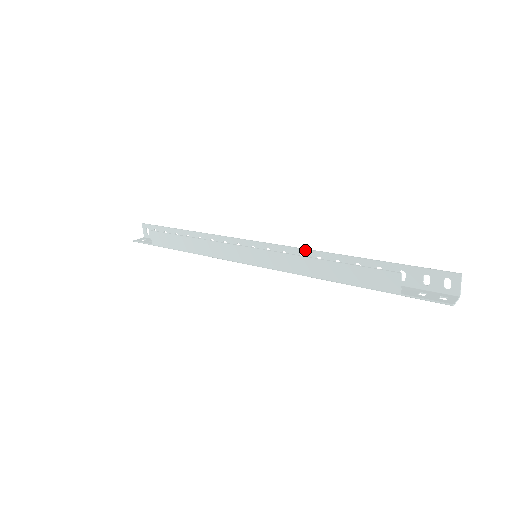
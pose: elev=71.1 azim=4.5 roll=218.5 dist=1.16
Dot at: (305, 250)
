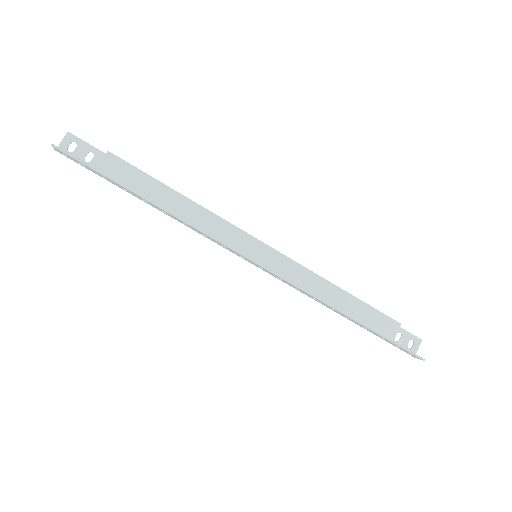
Dot at: occluded
